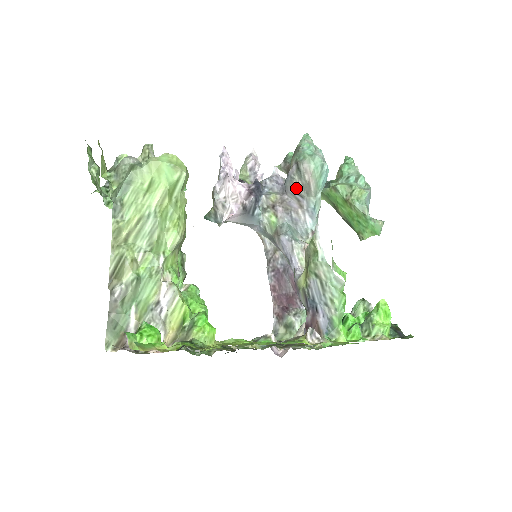
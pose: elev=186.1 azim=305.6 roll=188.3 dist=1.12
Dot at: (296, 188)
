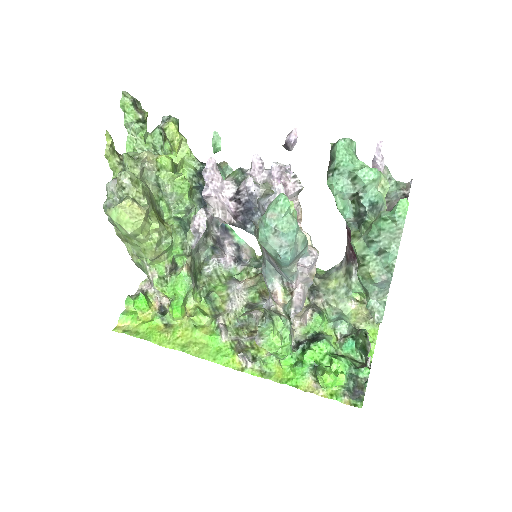
Dot at: occluded
